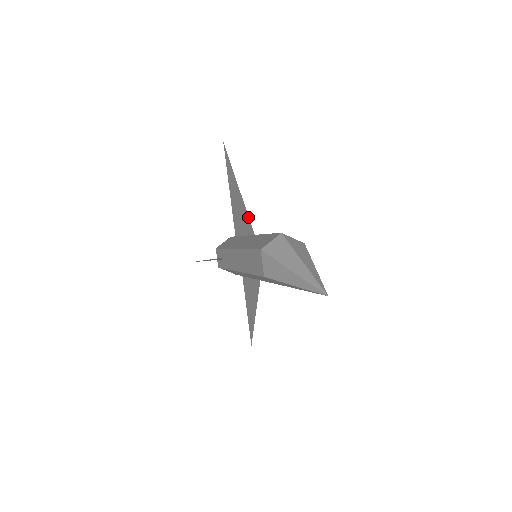
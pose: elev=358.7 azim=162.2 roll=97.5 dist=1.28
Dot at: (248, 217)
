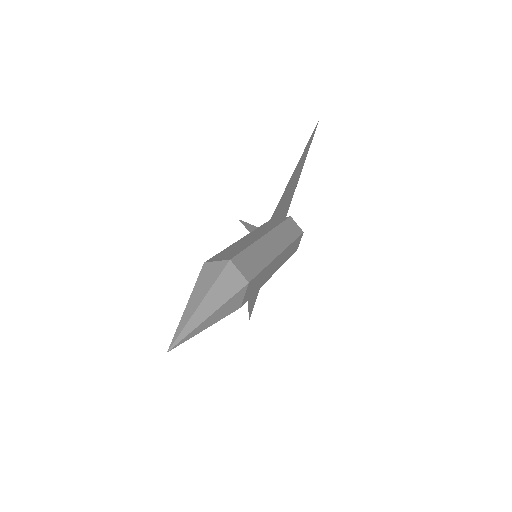
Dot at: (272, 215)
